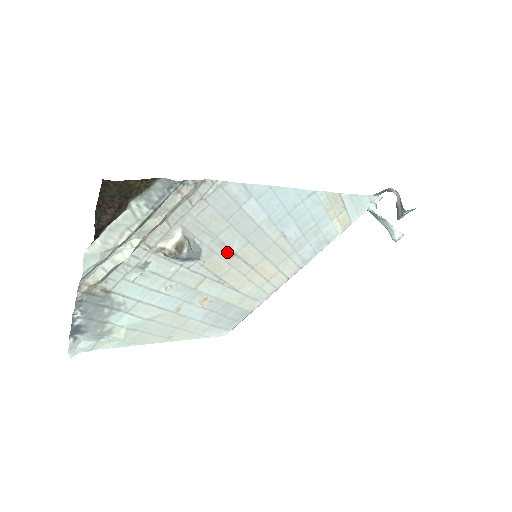
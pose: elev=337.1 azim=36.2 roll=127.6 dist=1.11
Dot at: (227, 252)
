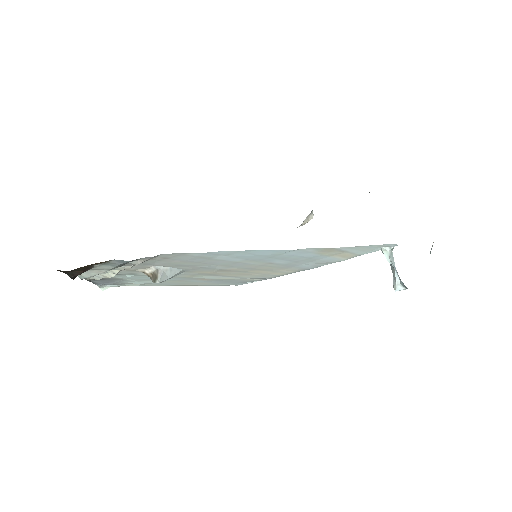
Dot at: (211, 269)
